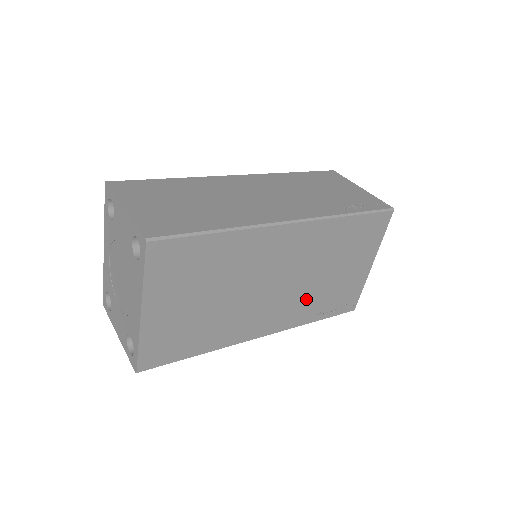
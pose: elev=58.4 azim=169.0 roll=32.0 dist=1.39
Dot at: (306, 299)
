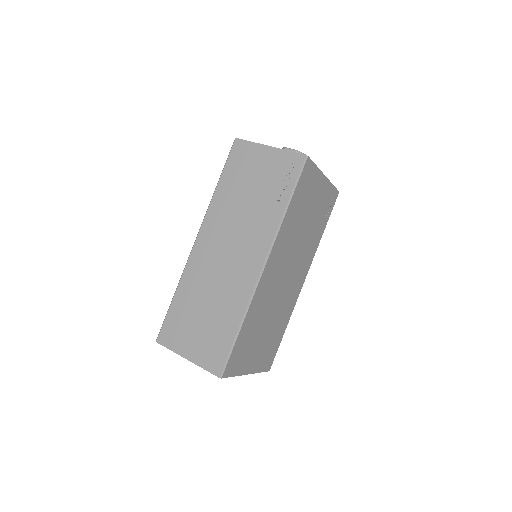
Dot at: (307, 245)
